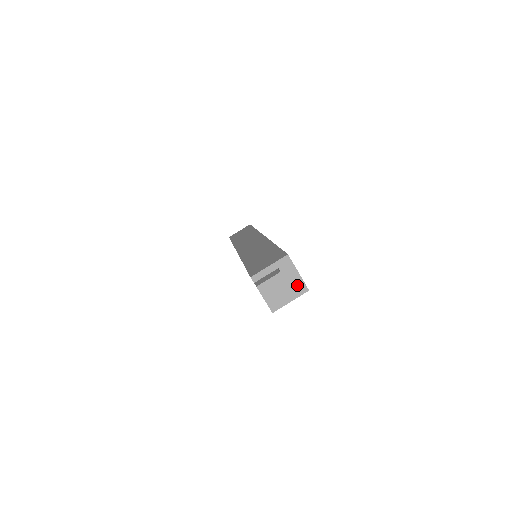
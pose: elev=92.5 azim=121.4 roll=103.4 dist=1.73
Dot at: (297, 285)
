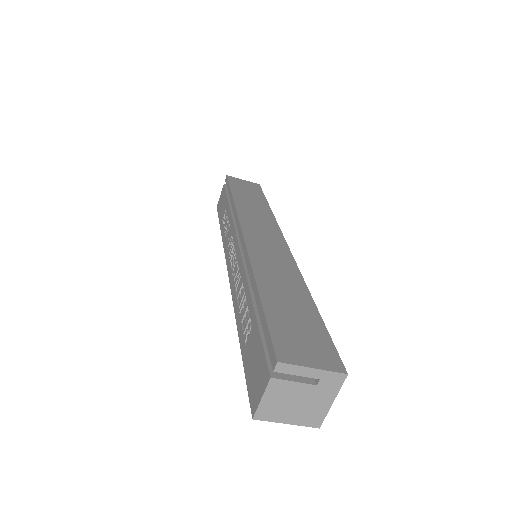
Dot at: (315, 413)
